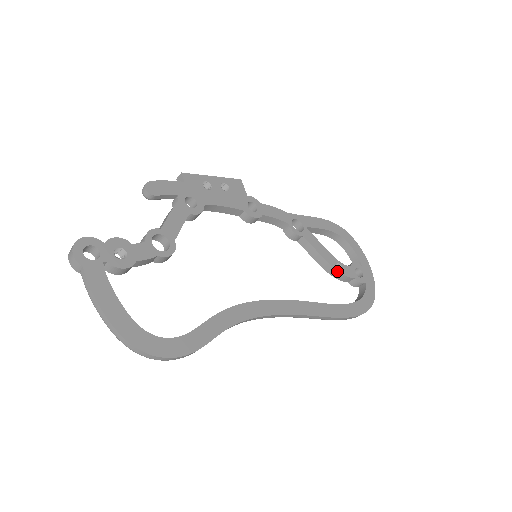
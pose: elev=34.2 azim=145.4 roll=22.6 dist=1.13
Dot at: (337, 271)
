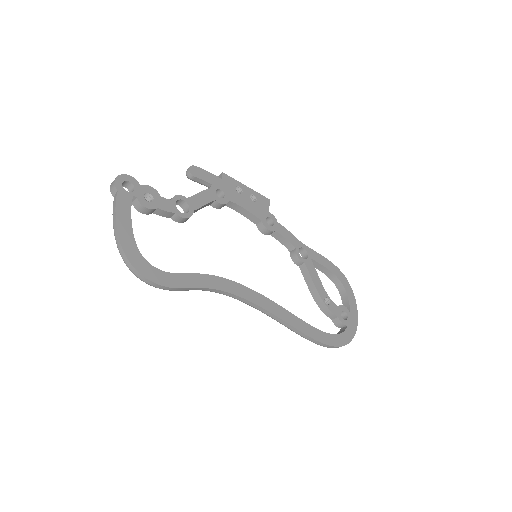
Dot at: (324, 303)
